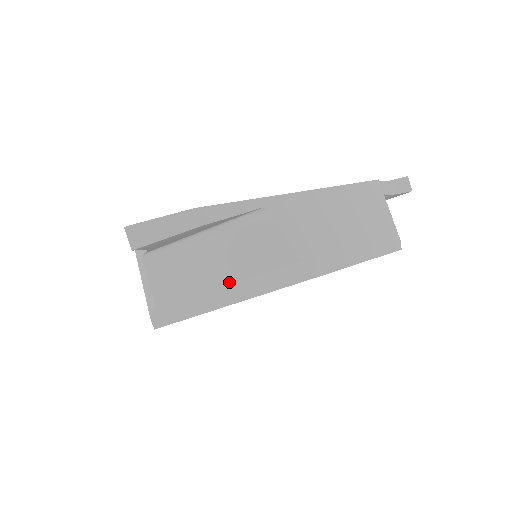
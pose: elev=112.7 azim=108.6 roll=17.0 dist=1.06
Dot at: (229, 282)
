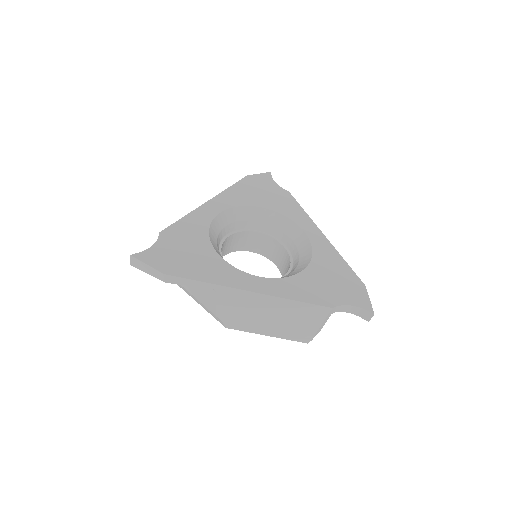
Dot at: (187, 290)
